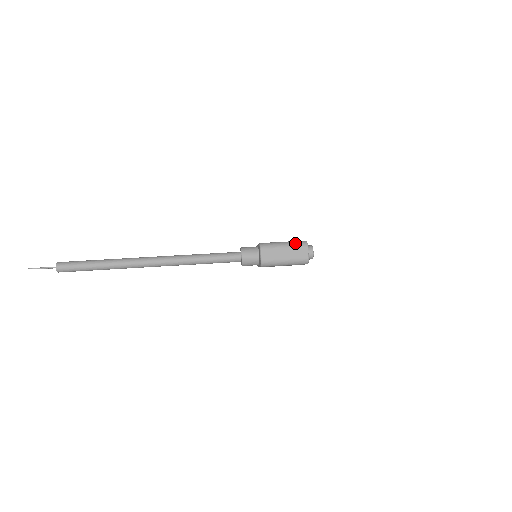
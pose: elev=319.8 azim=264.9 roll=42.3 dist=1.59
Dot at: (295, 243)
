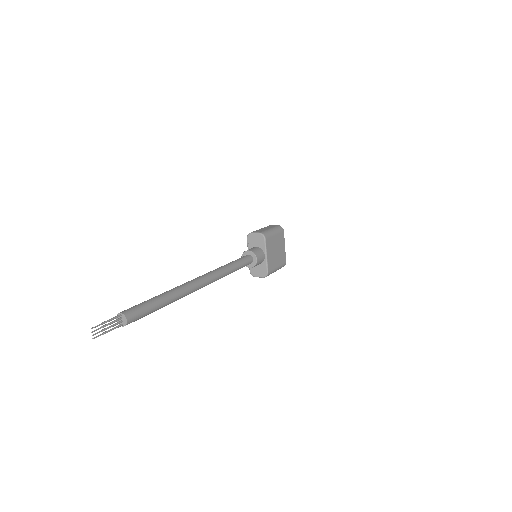
Dot at: occluded
